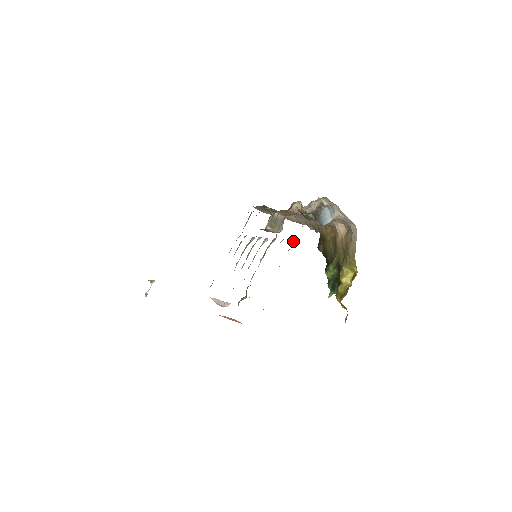
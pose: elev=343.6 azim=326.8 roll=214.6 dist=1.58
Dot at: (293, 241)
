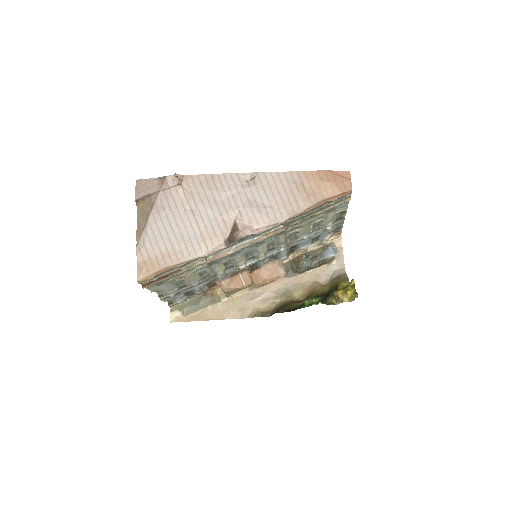
Dot at: (333, 224)
